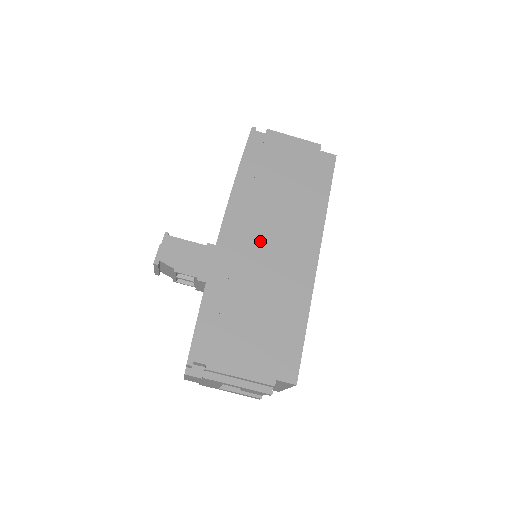
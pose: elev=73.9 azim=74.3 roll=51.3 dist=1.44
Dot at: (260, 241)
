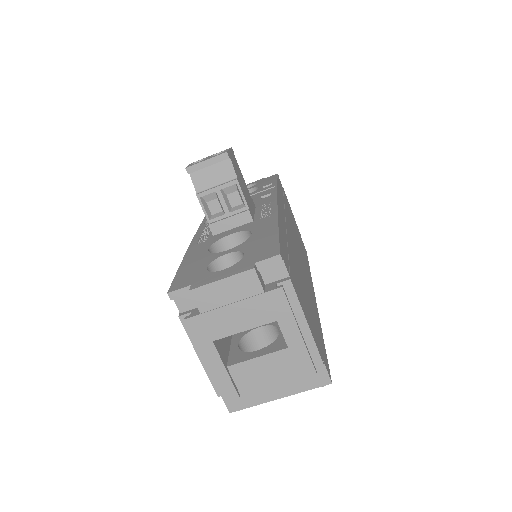
Dot at: (294, 240)
